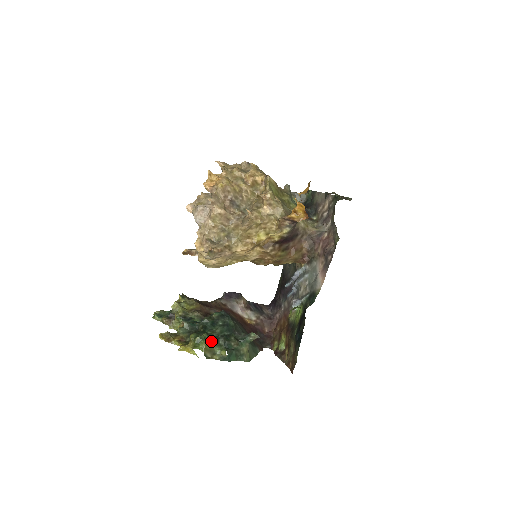
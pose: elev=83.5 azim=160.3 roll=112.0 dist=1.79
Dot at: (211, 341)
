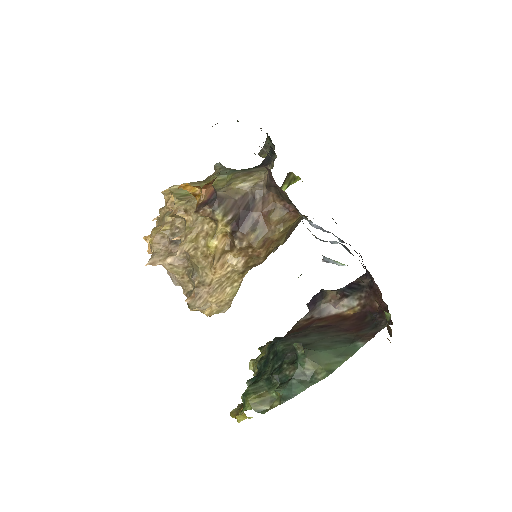
Dot at: (260, 389)
